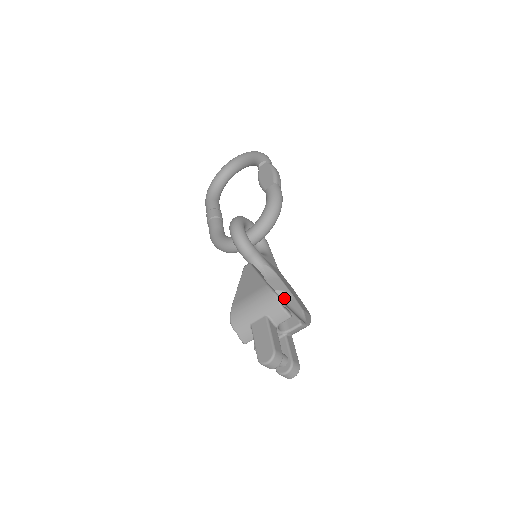
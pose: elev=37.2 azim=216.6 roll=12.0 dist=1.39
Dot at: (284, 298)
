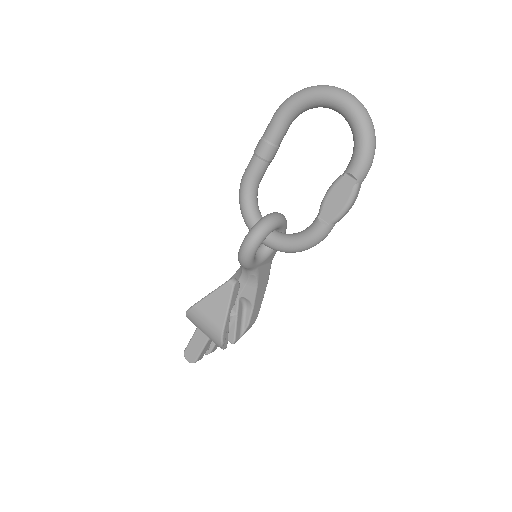
Dot at: (246, 303)
